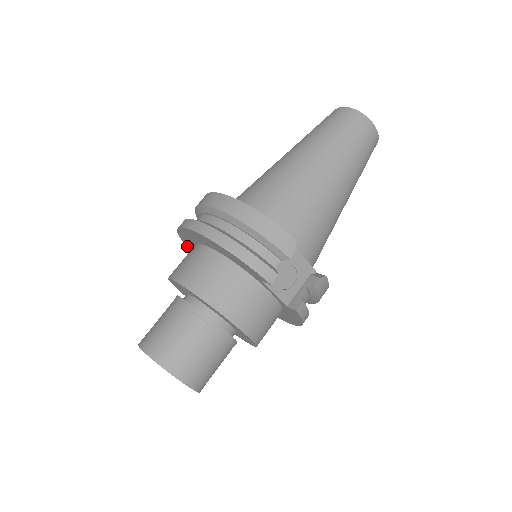
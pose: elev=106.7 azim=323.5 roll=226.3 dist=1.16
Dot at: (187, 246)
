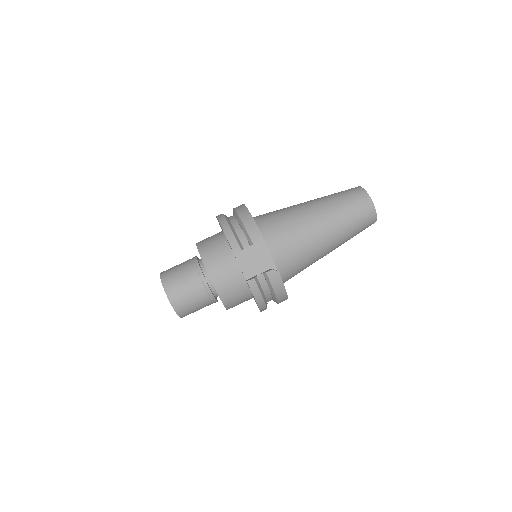
Dot at: occluded
